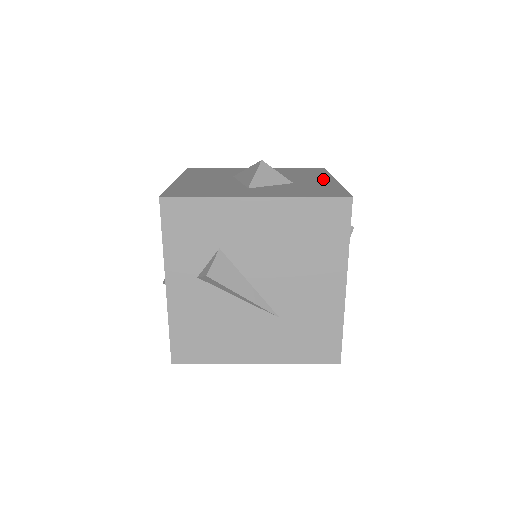
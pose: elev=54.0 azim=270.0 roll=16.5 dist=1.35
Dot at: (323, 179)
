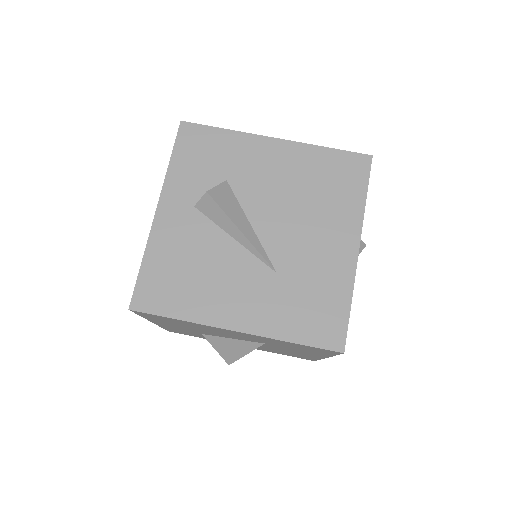
Dot at: occluded
